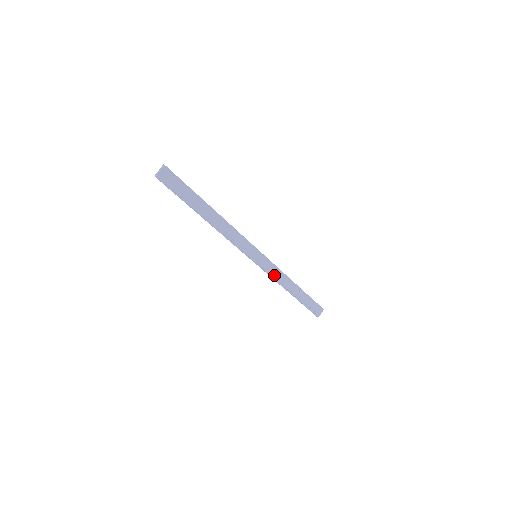
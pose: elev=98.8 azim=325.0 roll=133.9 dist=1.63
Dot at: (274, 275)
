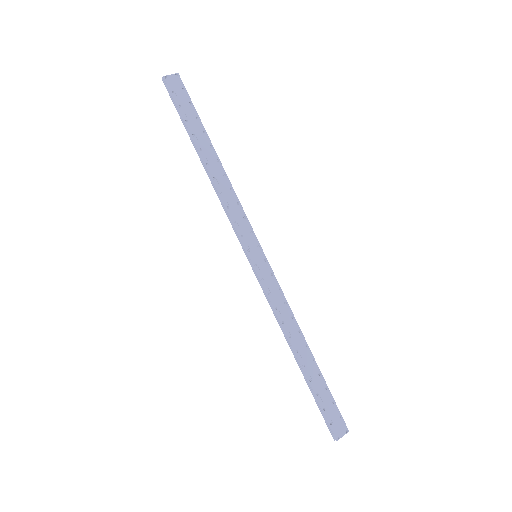
Dot at: (276, 304)
